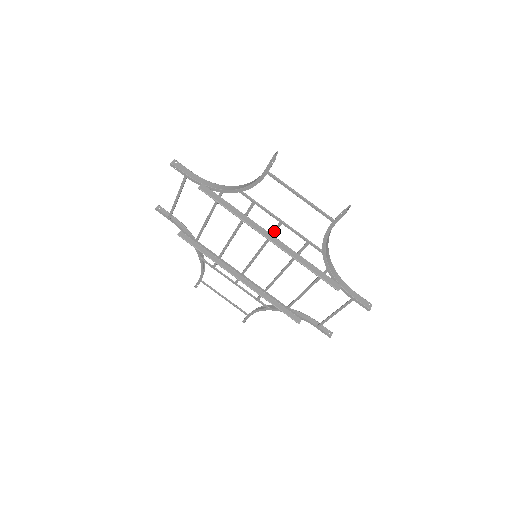
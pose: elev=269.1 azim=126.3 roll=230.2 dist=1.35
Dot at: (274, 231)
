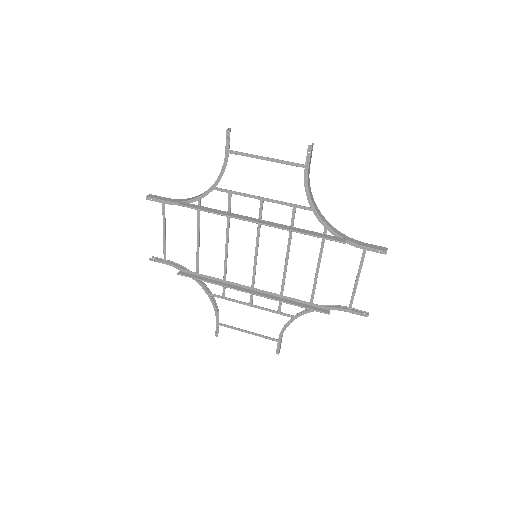
Dot at: (260, 214)
